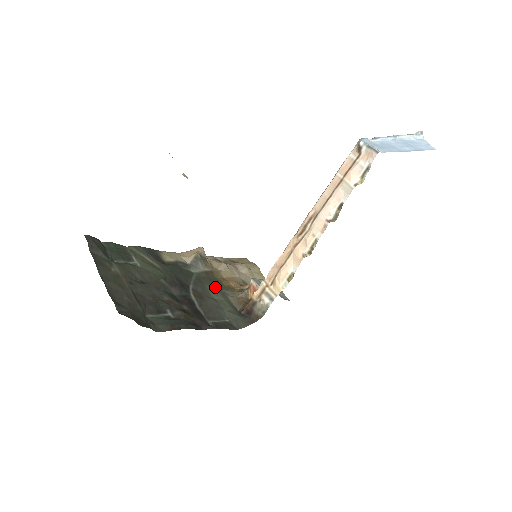
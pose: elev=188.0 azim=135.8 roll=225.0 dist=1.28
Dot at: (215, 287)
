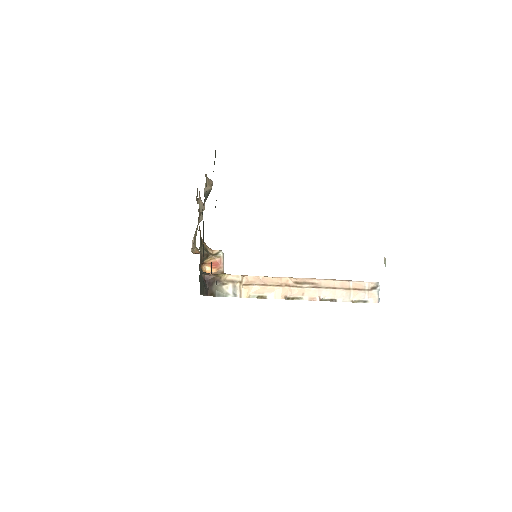
Dot at: occluded
